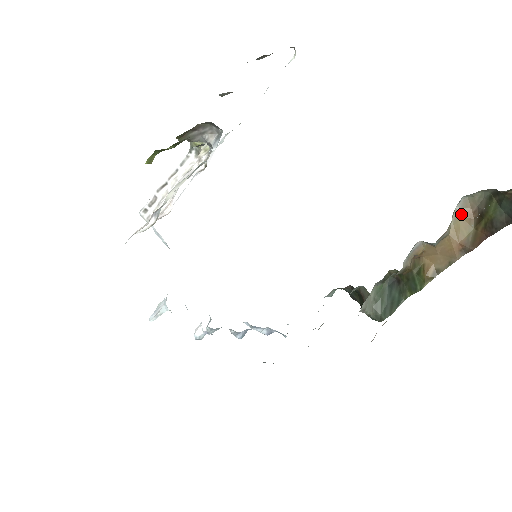
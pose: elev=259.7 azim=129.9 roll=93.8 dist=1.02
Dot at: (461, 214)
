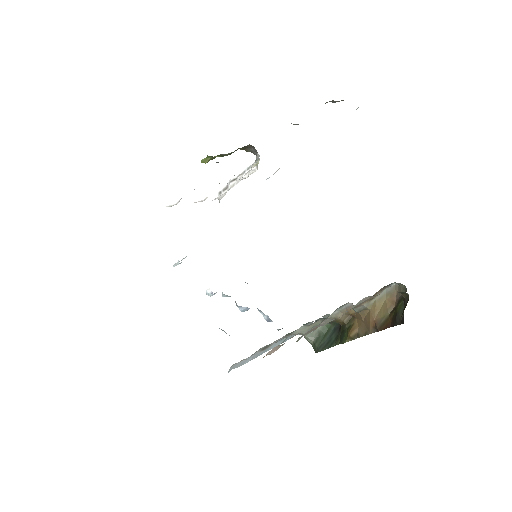
Dot at: (387, 297)
